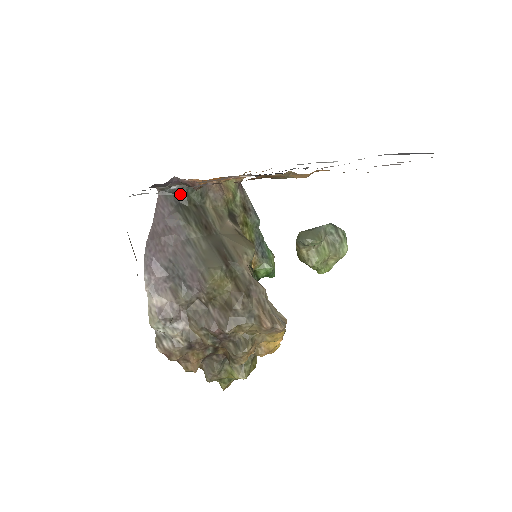
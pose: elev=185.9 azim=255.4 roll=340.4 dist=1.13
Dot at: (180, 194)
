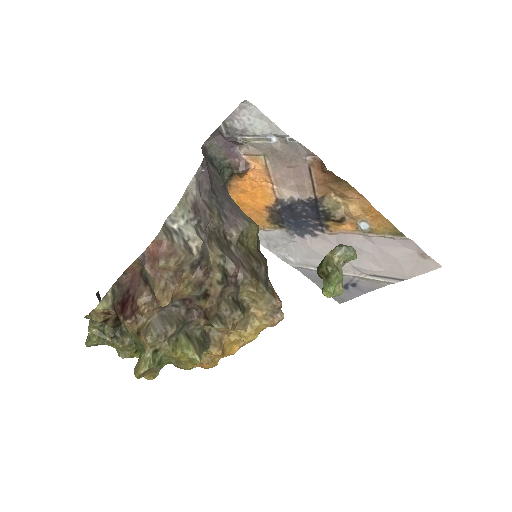
Dot at: (216, 165)
